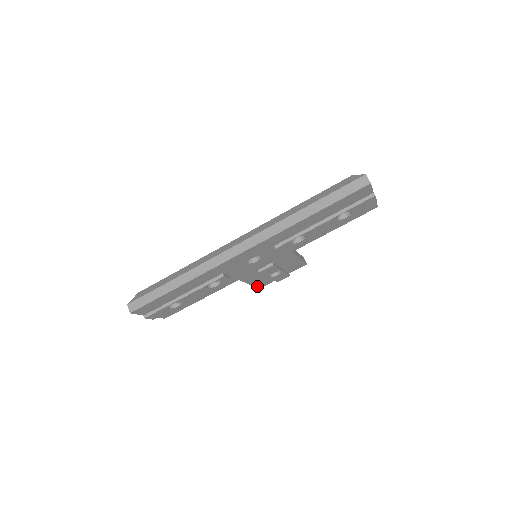
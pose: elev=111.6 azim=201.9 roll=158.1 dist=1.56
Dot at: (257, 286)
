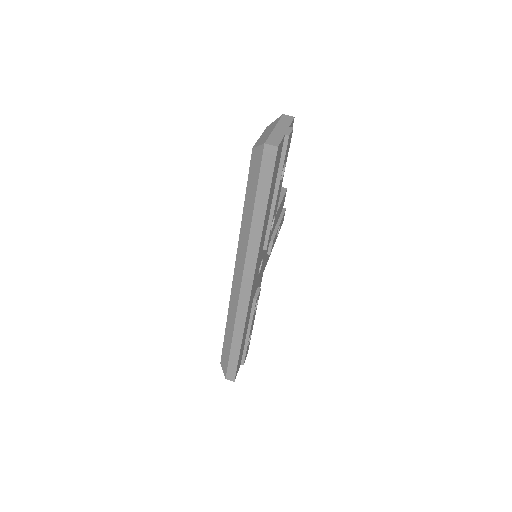
Dot at: occluded
